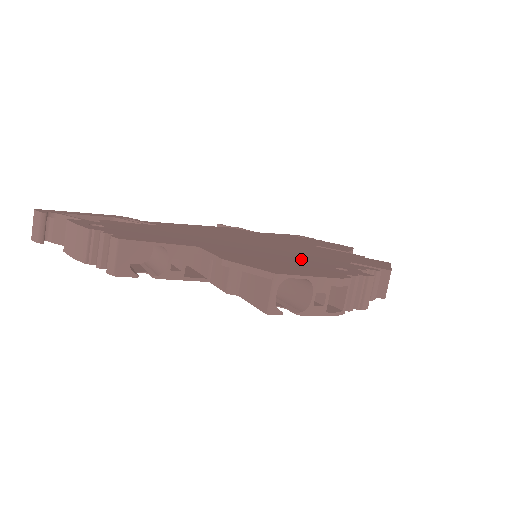
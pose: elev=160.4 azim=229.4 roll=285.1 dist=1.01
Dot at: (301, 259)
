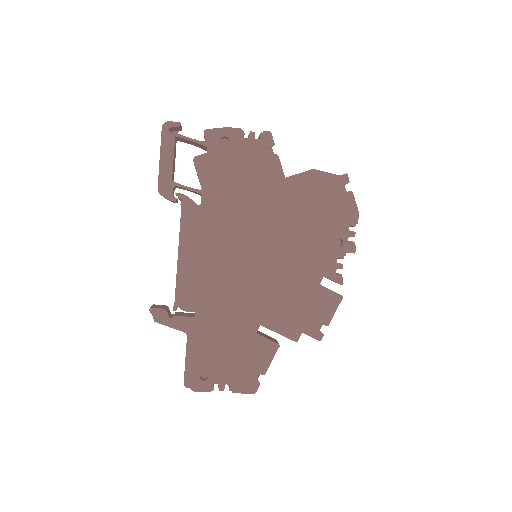
Dot at: occluded
